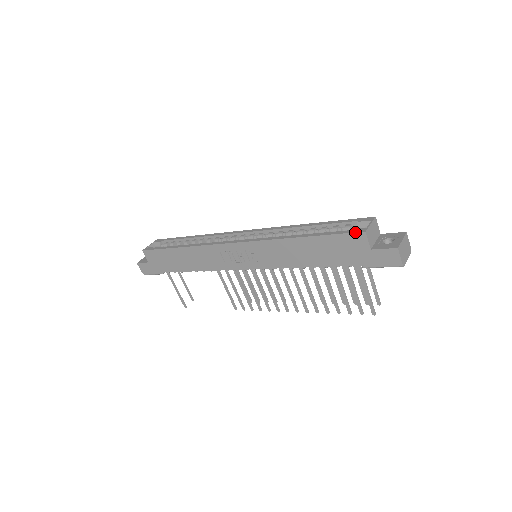
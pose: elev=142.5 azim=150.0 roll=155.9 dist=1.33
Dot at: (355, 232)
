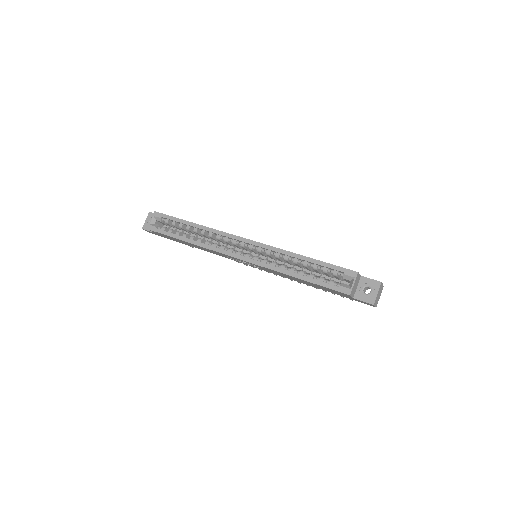
Dot at: (342, 293)
